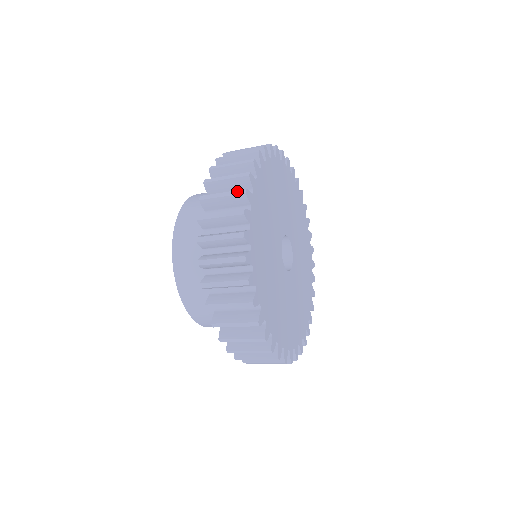
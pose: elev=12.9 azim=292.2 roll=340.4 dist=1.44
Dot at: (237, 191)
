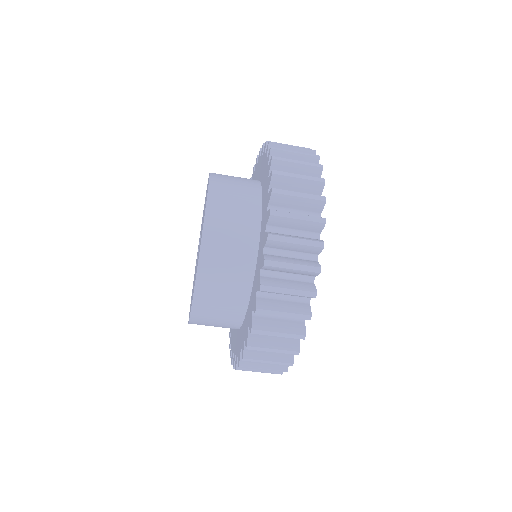
Dot at: occluded
